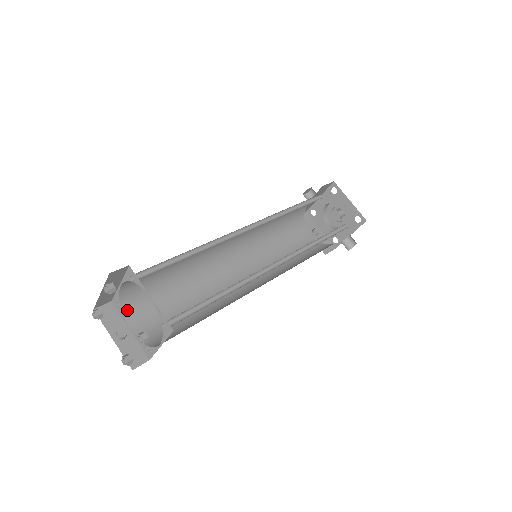
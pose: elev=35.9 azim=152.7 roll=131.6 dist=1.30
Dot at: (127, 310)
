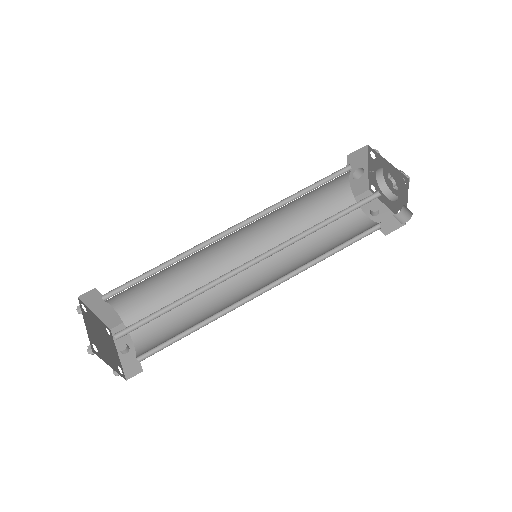
Dot at: occluded
